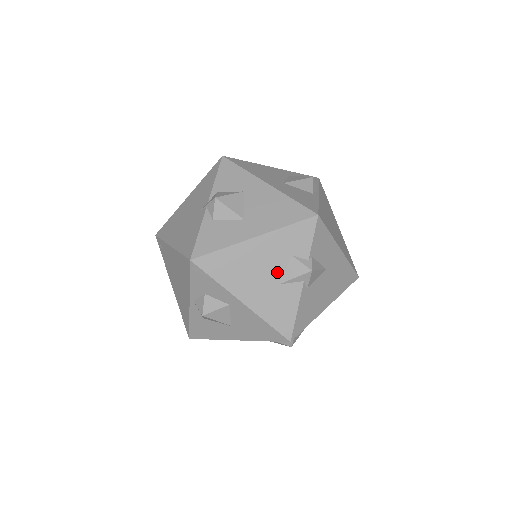
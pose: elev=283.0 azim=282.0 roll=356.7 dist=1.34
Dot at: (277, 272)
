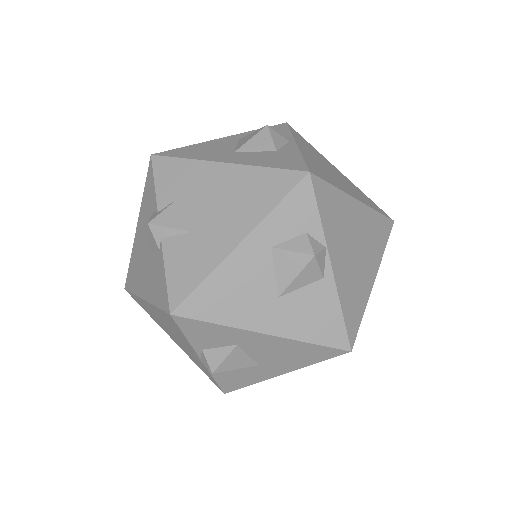
Dot at: occluded
